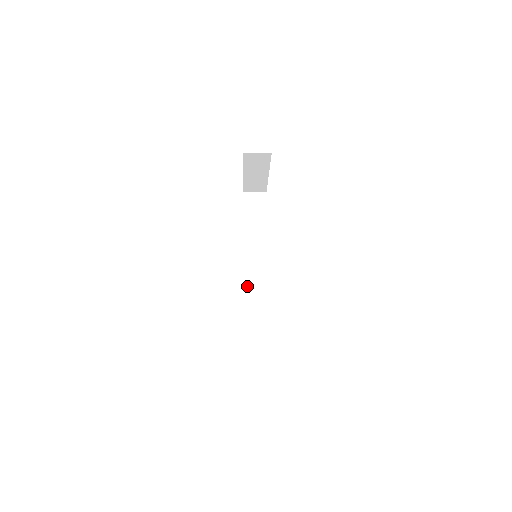
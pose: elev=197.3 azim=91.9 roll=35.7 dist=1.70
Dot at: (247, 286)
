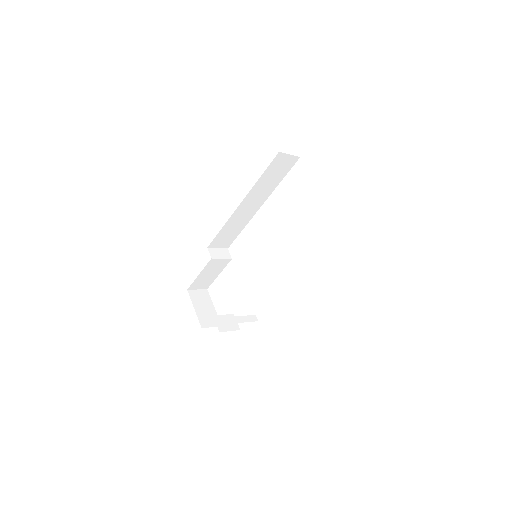
Dot at: (222, 234)
